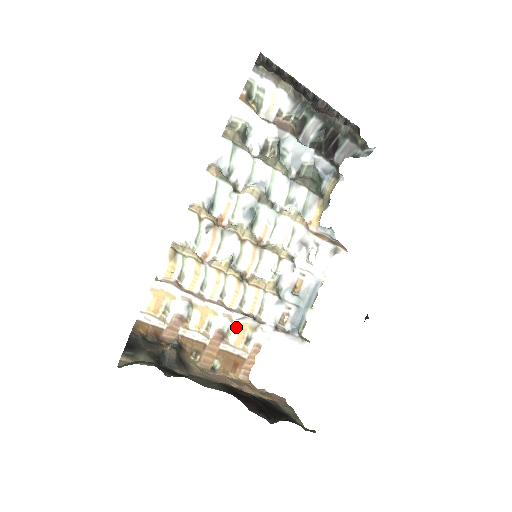
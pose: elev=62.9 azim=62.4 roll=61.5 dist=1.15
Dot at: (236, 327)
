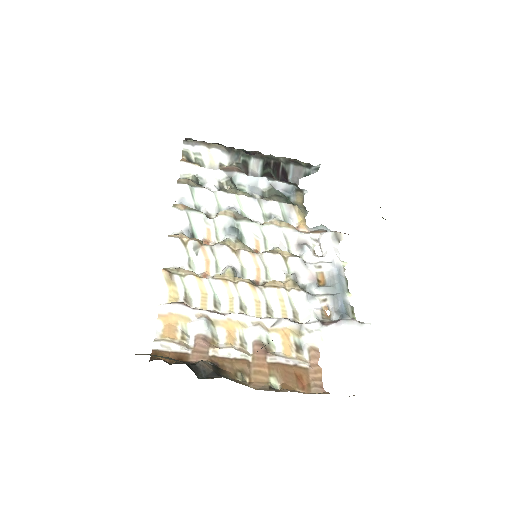
Dot at: (276, 336)
